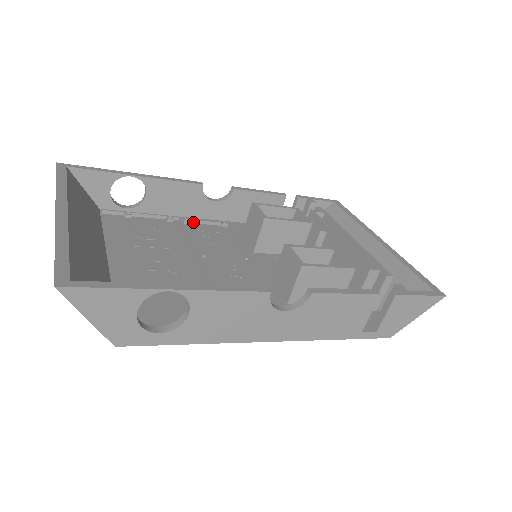
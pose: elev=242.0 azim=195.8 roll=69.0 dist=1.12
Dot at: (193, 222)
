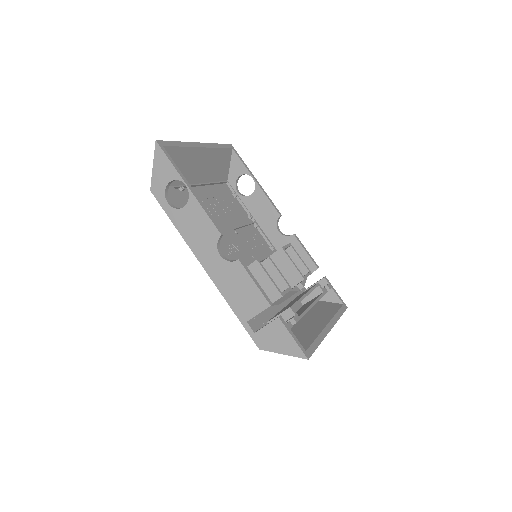
Dot at: (259, 230)
